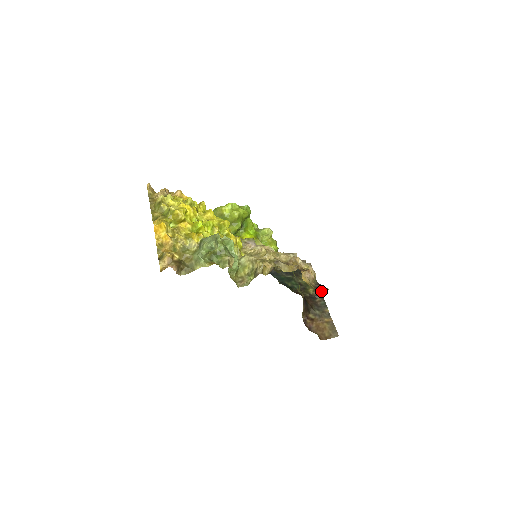
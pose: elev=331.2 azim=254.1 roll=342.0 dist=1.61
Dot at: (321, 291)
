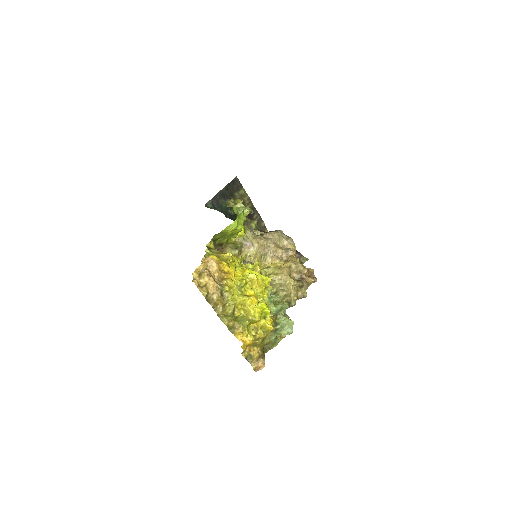
Dot at: occluded
